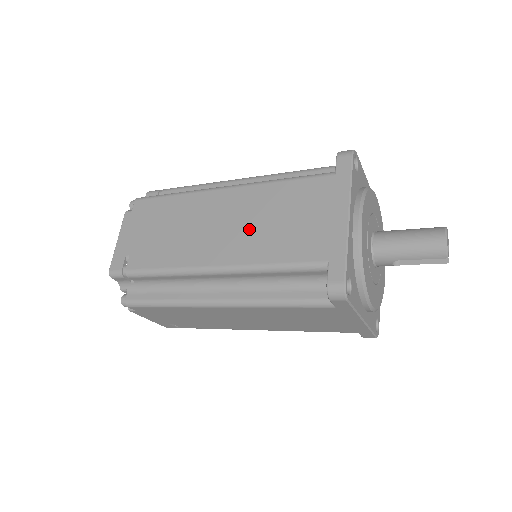
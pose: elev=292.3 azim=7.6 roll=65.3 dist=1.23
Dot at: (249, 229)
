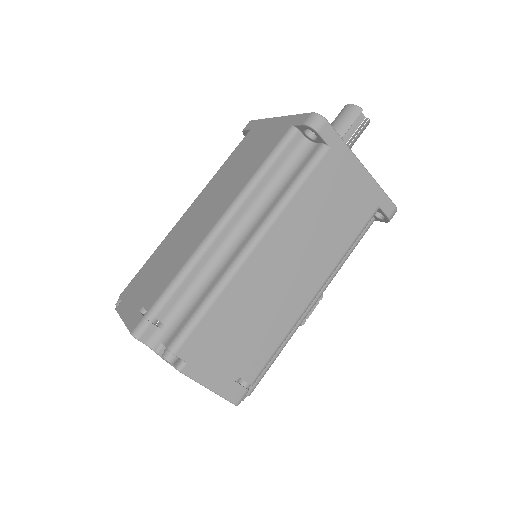
Dot at: (225, 187)
